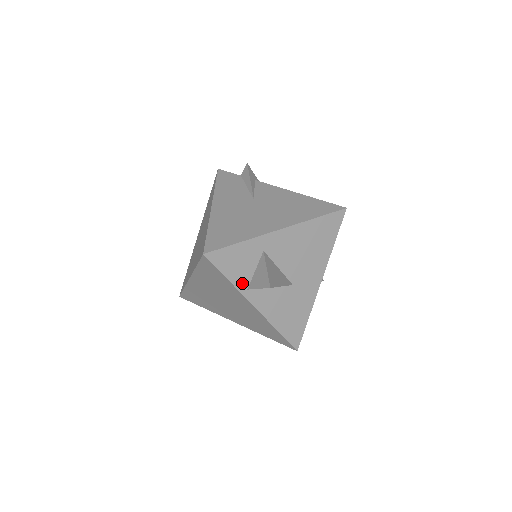
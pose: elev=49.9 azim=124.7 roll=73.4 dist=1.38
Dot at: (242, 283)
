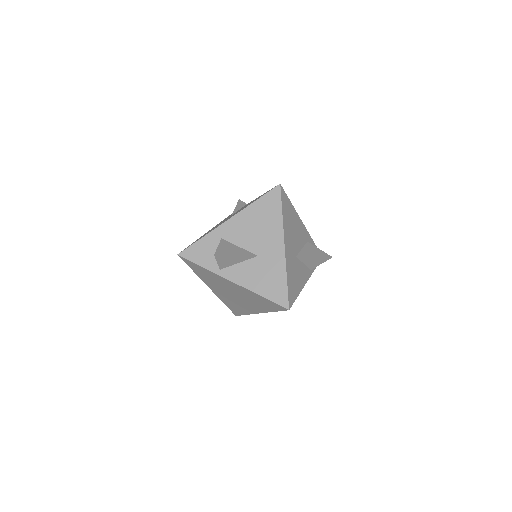
Dot at: (214, 266)
